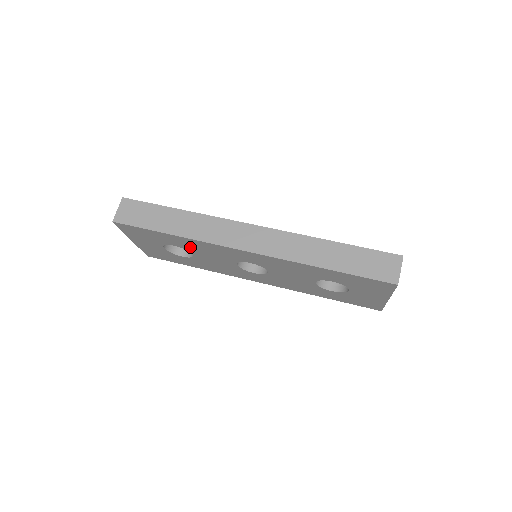
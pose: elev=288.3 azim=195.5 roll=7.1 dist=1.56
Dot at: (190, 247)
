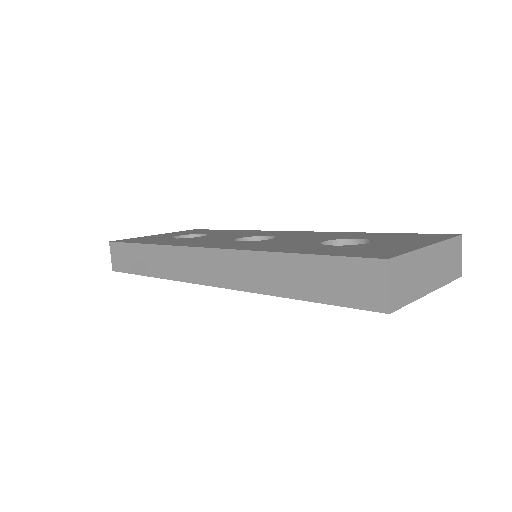
Dot at: occluded
